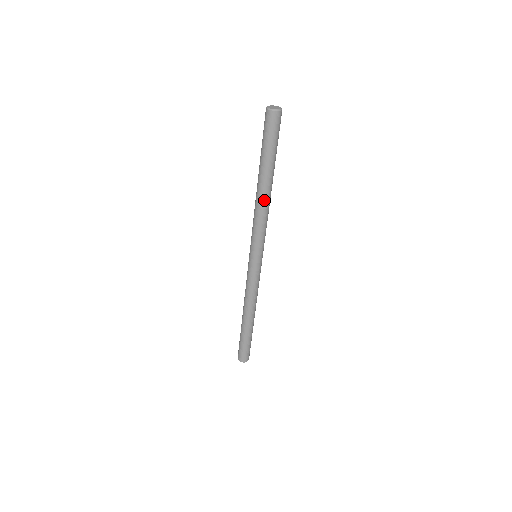
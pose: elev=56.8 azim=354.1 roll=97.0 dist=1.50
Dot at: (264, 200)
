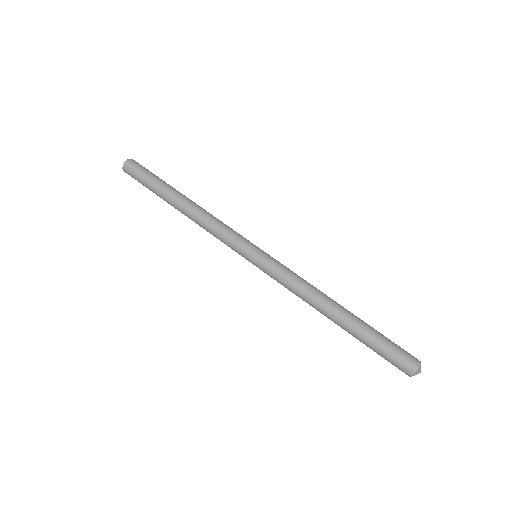
Dot at: (191, 214)
